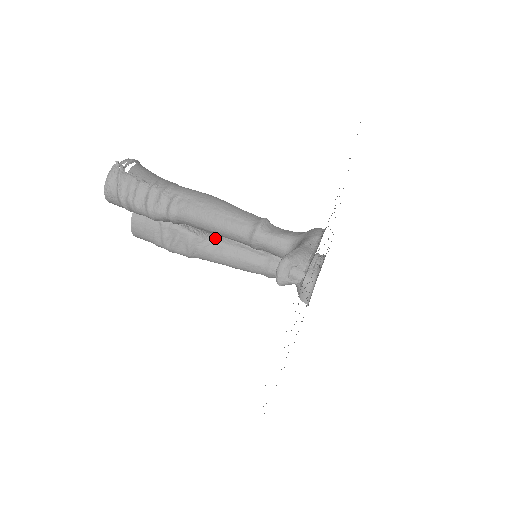
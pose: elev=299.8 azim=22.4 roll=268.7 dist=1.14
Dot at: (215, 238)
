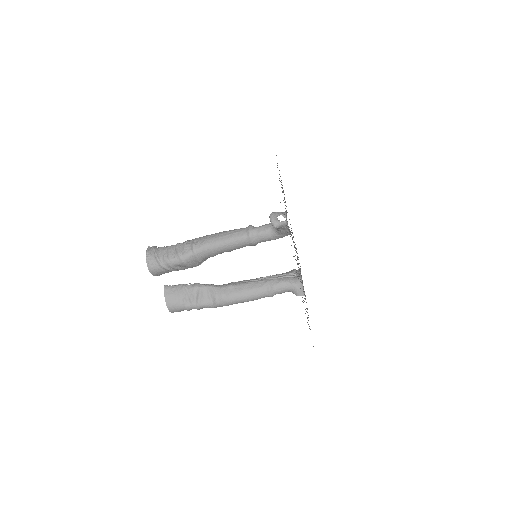
Dot at: (225, 285)
